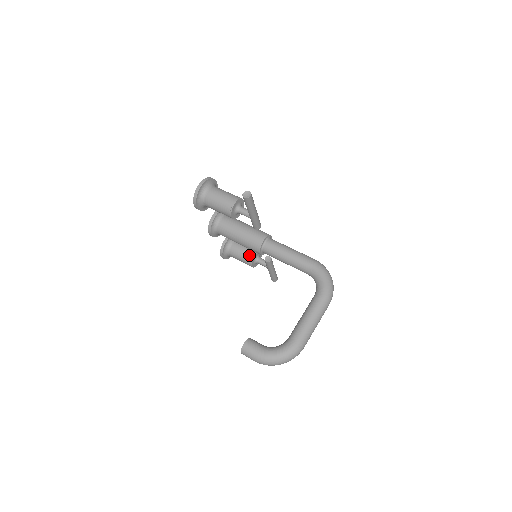
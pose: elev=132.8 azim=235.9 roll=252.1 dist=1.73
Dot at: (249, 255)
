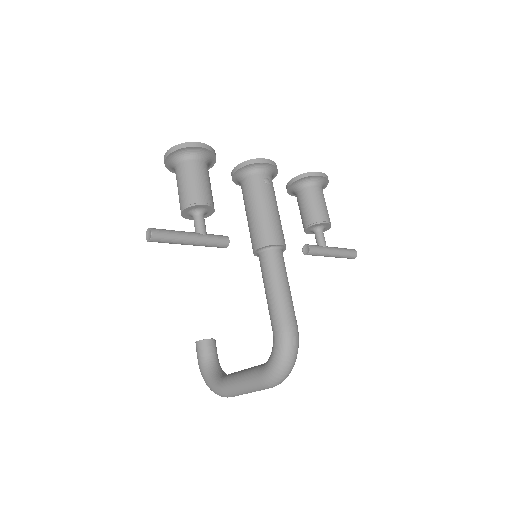
Dot at: (304, 221)
